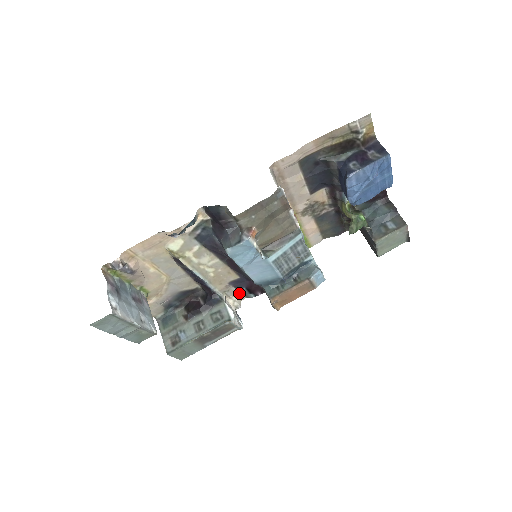
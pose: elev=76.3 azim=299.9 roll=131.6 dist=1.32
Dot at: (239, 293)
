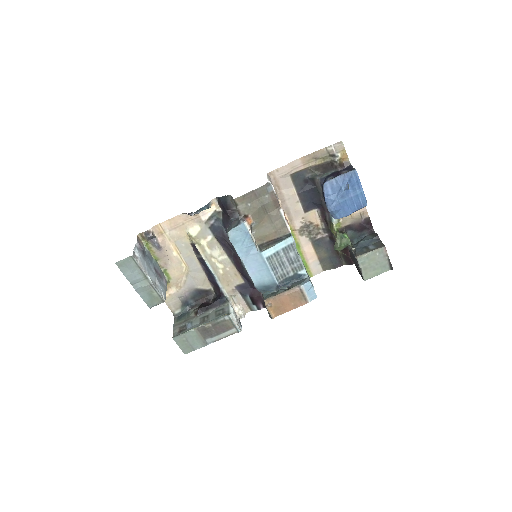
Dot at: (244, 303)
